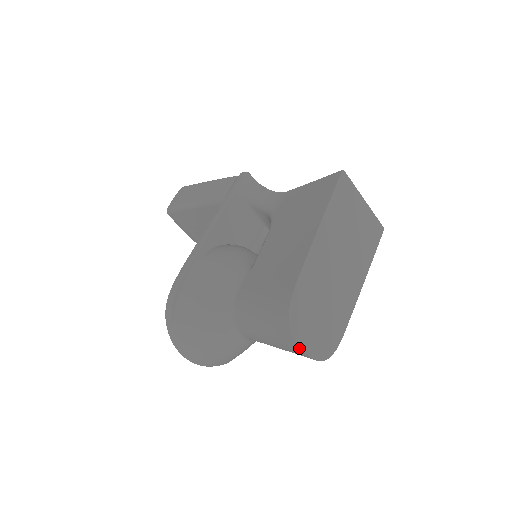
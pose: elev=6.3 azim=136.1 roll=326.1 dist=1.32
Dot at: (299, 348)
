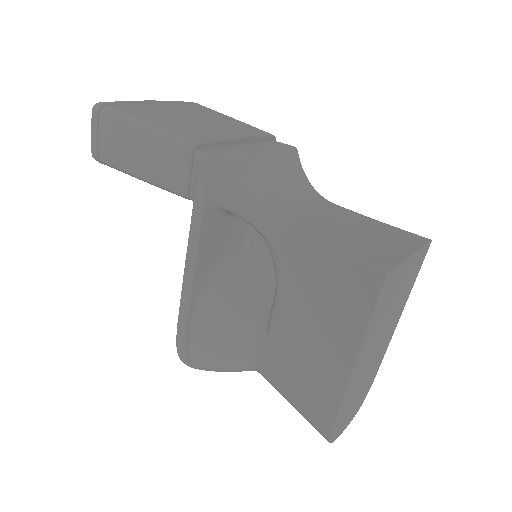
Dot at: occluded
